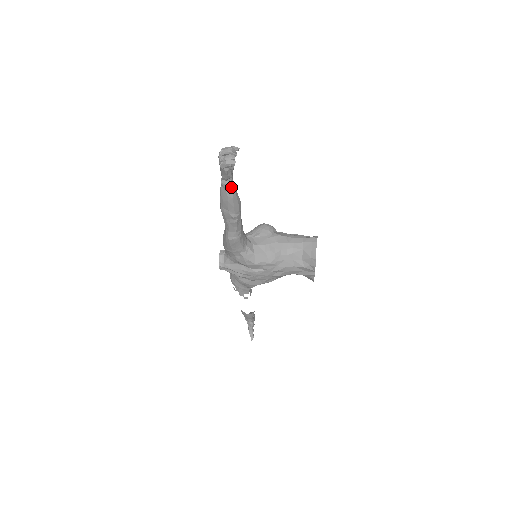
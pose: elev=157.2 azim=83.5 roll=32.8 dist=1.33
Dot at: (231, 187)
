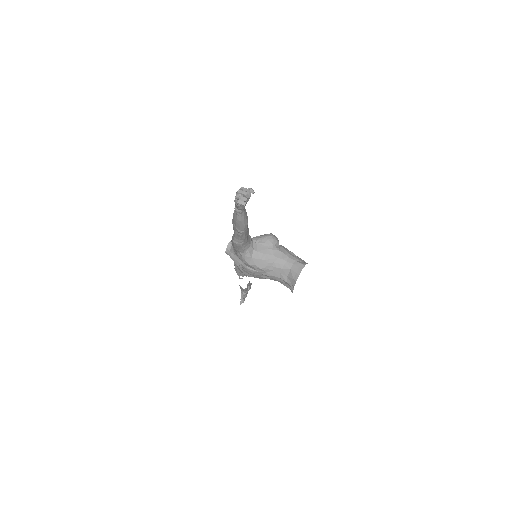
Dot at: (241, 214)
